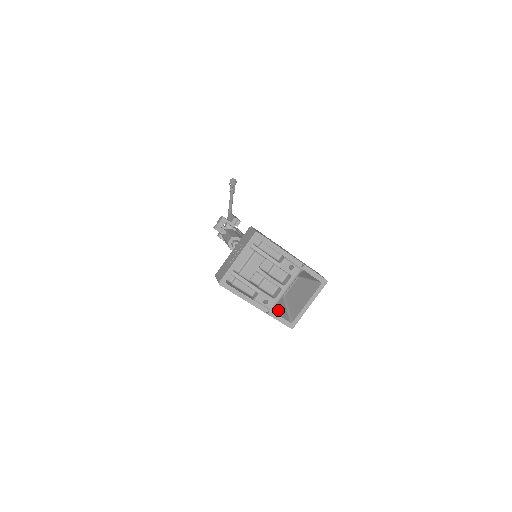
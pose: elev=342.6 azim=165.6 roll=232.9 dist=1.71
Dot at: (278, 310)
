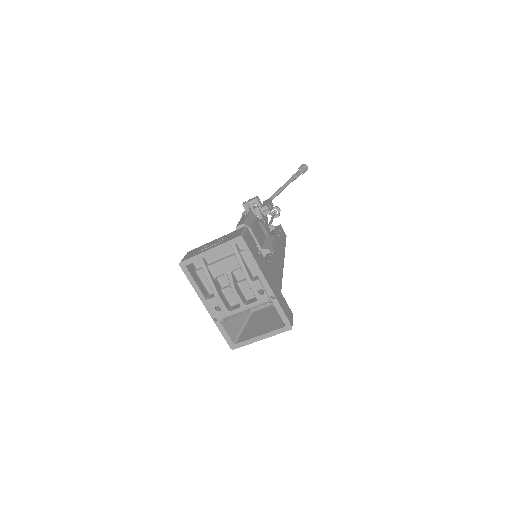
Dot at: (229, 323)
